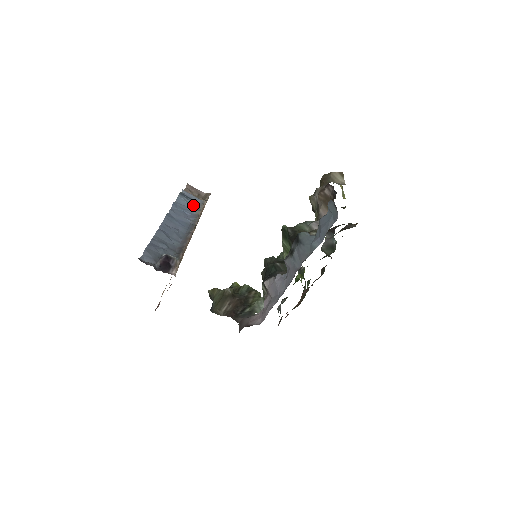
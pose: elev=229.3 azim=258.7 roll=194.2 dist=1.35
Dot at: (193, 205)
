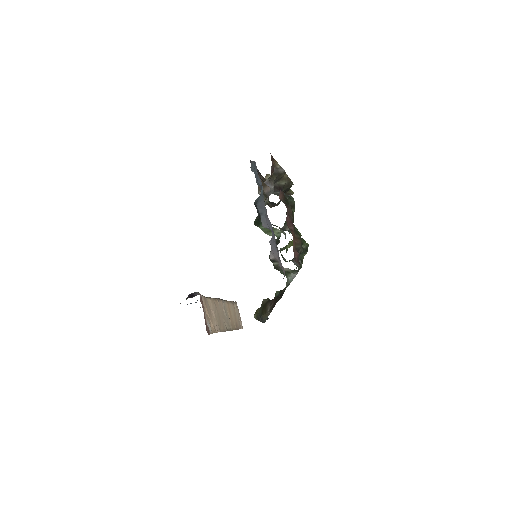
Dot at: occluded
